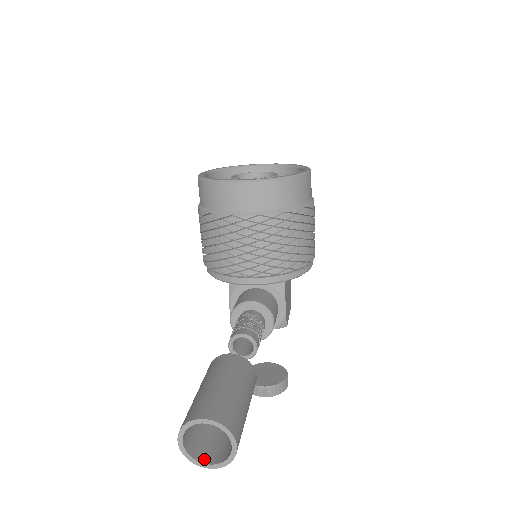
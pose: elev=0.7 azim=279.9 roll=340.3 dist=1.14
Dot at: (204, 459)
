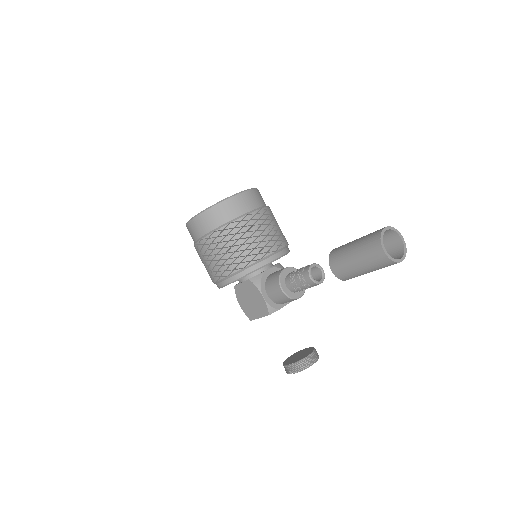
Dot at: (396, 260)
